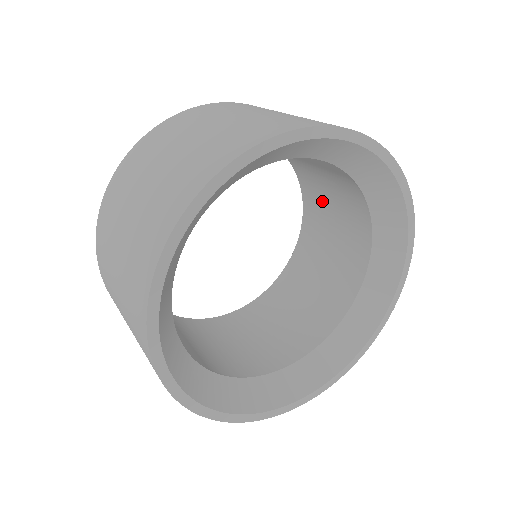
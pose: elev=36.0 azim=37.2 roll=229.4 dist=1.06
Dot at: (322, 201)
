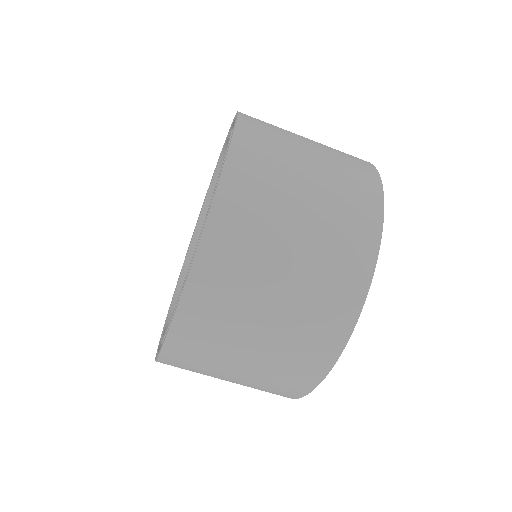
Dot at: occluded
